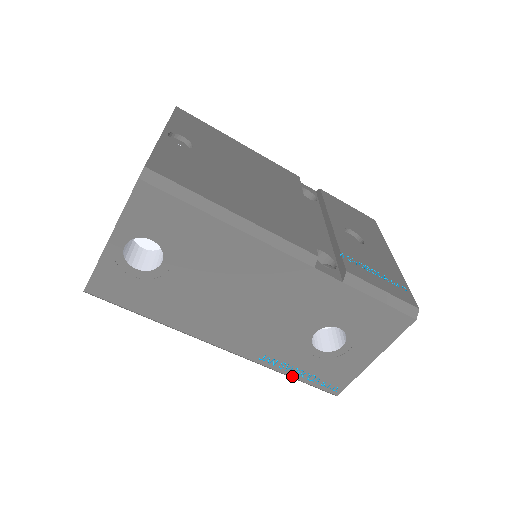
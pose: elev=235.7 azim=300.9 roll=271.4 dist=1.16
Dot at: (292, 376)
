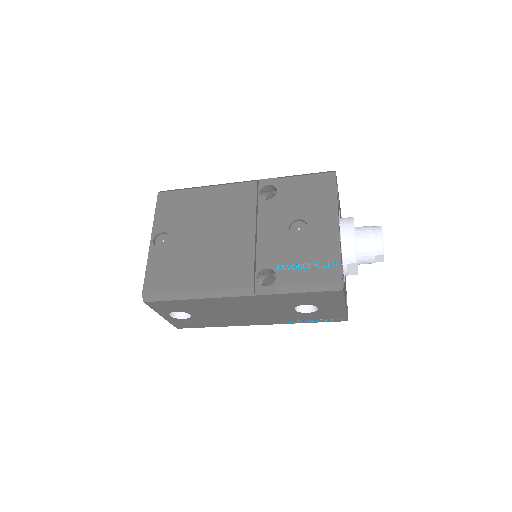
Dot at: (310, 322)
